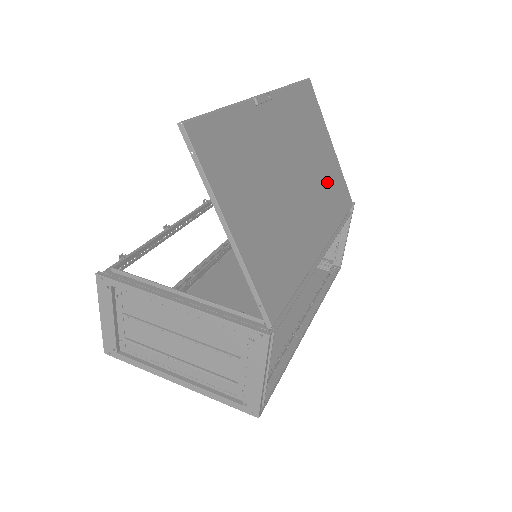
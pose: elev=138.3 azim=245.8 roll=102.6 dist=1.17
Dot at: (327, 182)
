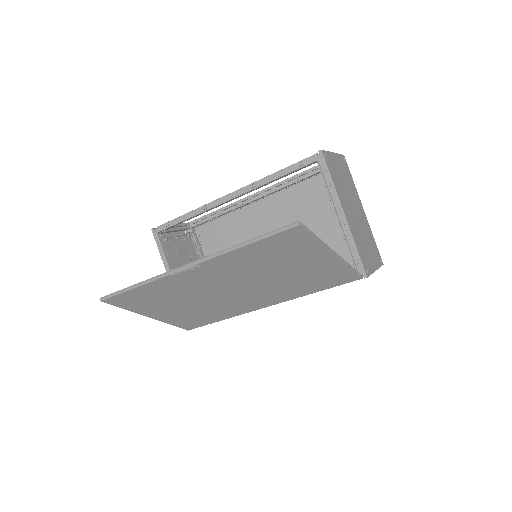
Dot at: (299, 280)
